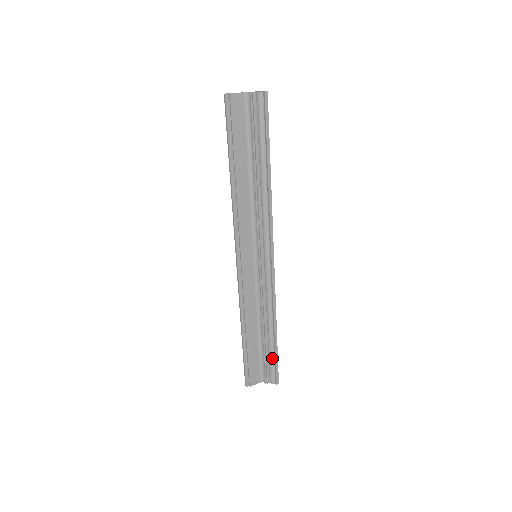
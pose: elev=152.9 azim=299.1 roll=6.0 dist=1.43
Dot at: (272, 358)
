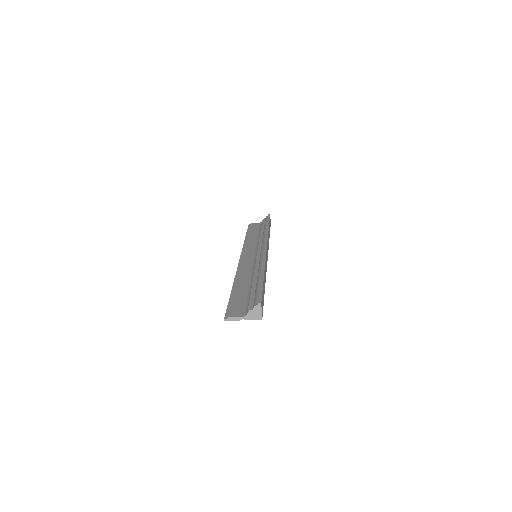
Dot at: (257, 290)
